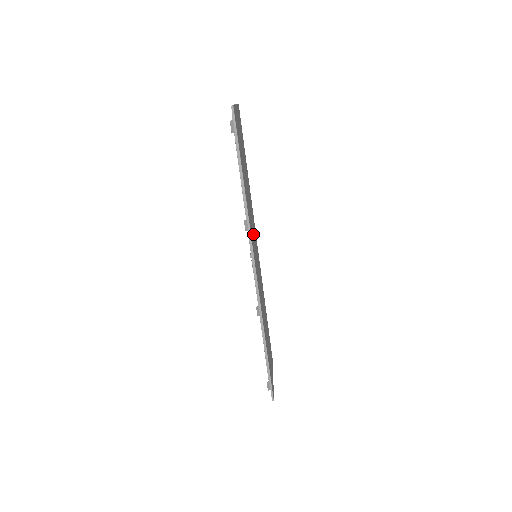
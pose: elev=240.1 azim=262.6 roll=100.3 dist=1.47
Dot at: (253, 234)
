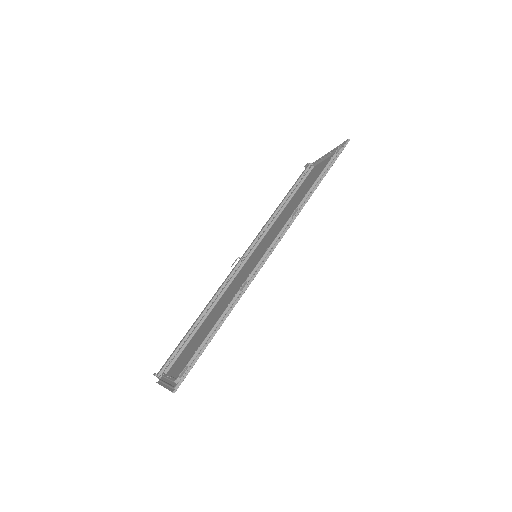
Dot at: (273, 235)
